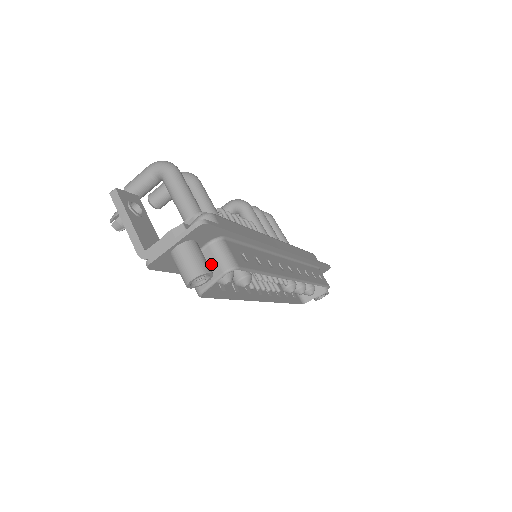
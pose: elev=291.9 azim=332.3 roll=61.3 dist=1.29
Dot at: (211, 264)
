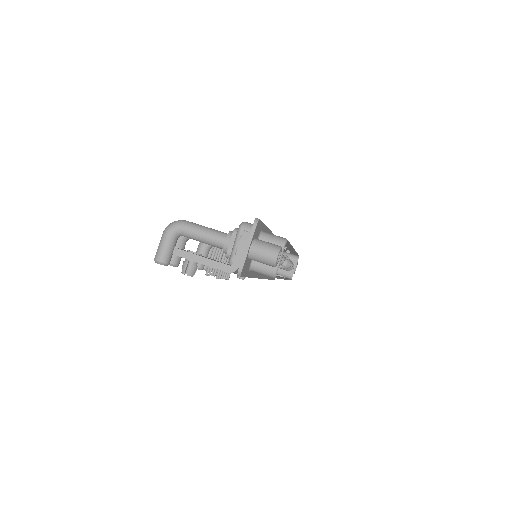
Dot at: occluded
